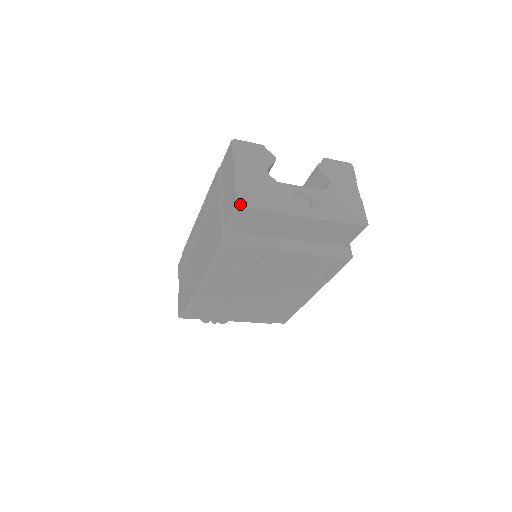
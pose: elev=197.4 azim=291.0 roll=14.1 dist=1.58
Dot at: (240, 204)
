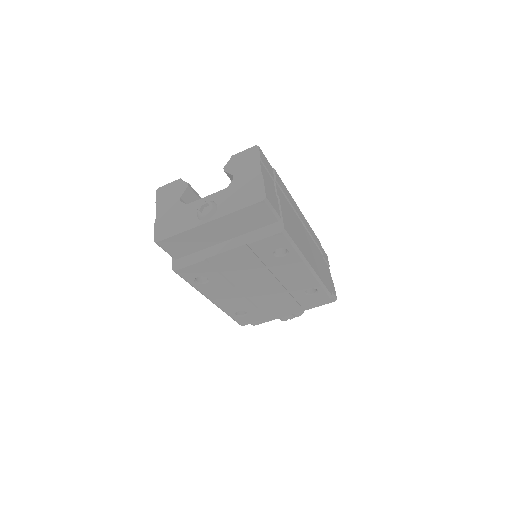
Dot at: (156, 240)
